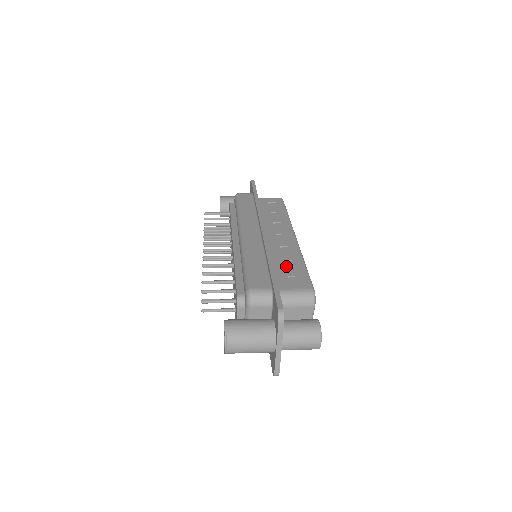
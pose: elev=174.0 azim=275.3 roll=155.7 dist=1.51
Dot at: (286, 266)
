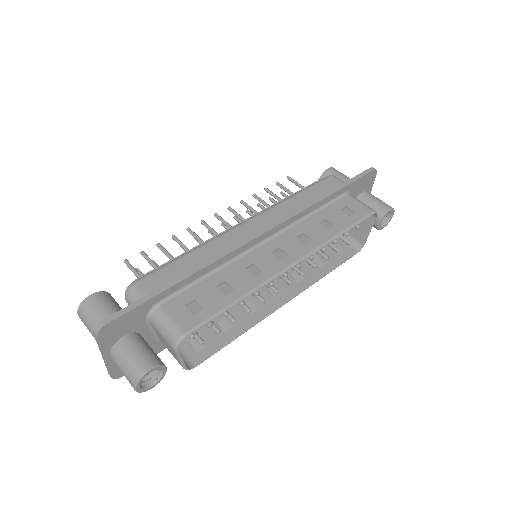
Dot at: (214, 289)
